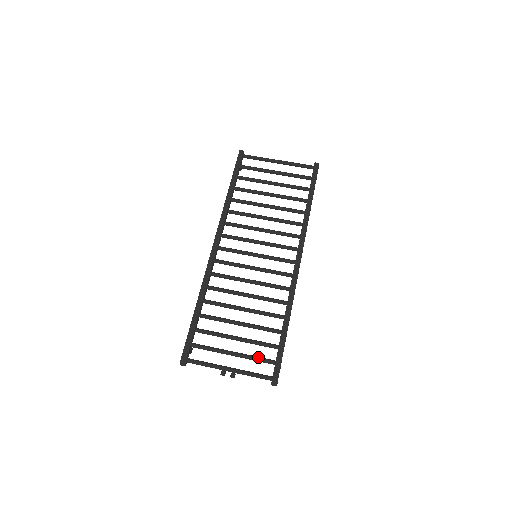
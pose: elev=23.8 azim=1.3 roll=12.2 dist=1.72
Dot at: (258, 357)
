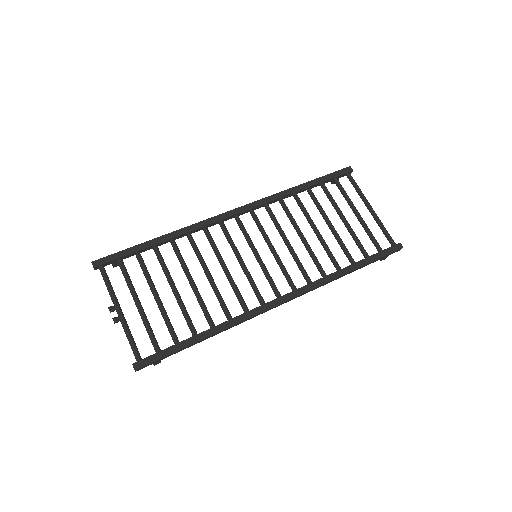
Dot at: (152, 331)
